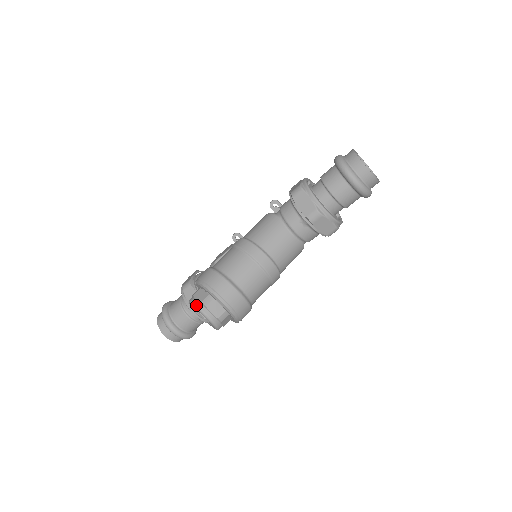
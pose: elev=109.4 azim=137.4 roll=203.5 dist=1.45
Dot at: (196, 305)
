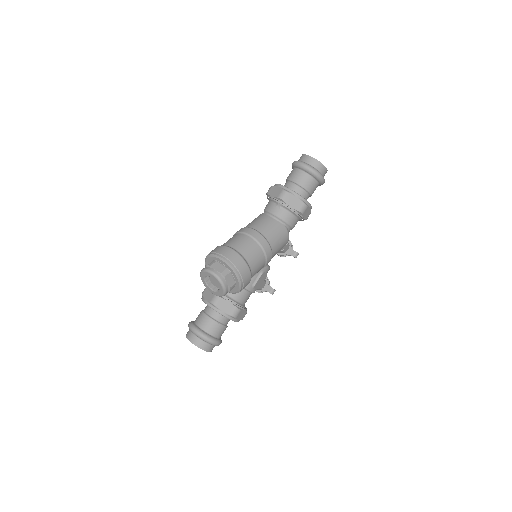
Dot at: (203, 269)
